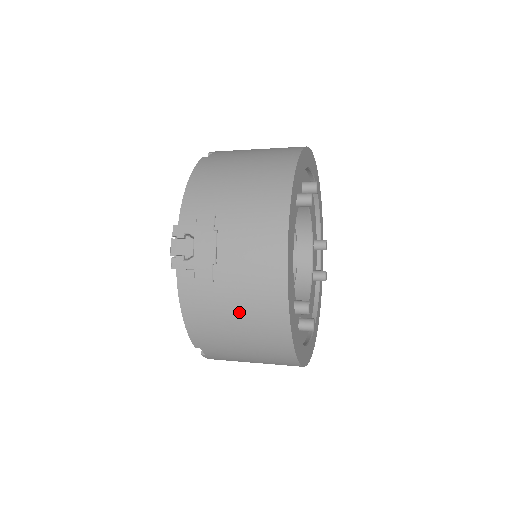
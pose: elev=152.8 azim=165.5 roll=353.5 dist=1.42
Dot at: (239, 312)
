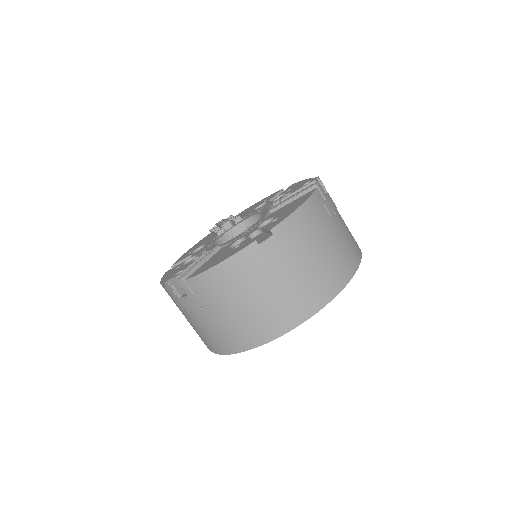
Dot at: (331, 245)
